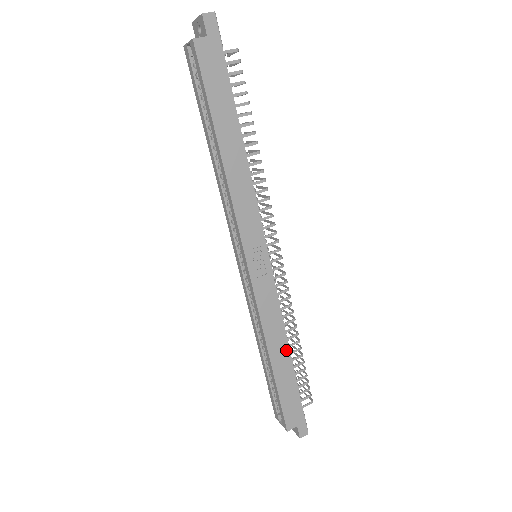
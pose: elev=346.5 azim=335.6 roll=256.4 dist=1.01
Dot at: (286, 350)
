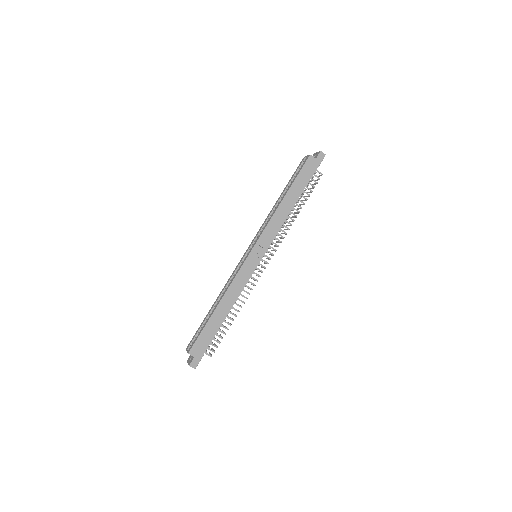
Dot at: (228, 310)
